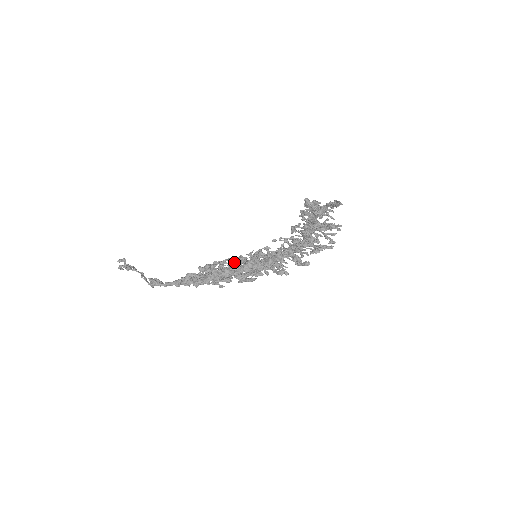
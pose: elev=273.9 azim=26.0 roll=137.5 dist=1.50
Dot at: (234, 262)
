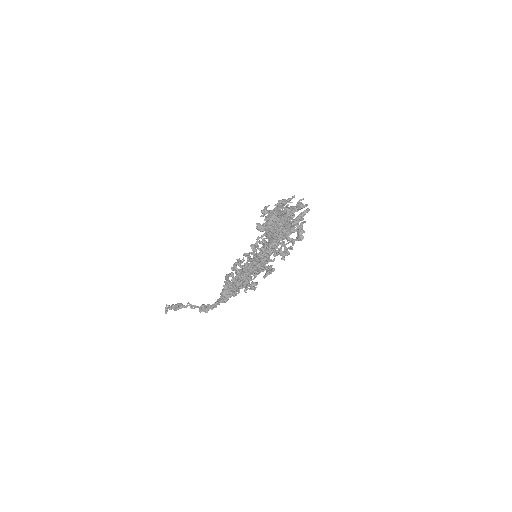
Dot at: (245, 272)
